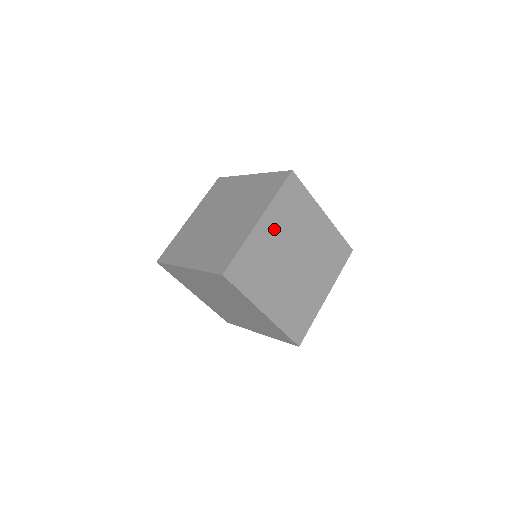
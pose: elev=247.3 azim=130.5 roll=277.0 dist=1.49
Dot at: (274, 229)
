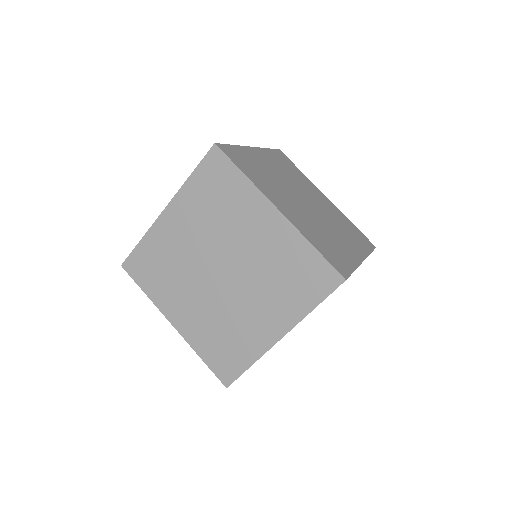
Dot at: (271, 164)
